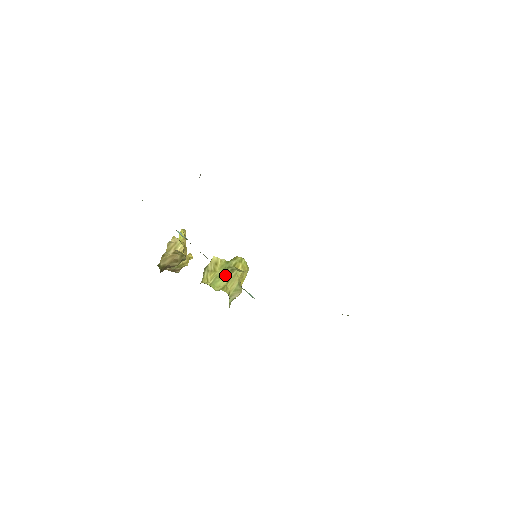
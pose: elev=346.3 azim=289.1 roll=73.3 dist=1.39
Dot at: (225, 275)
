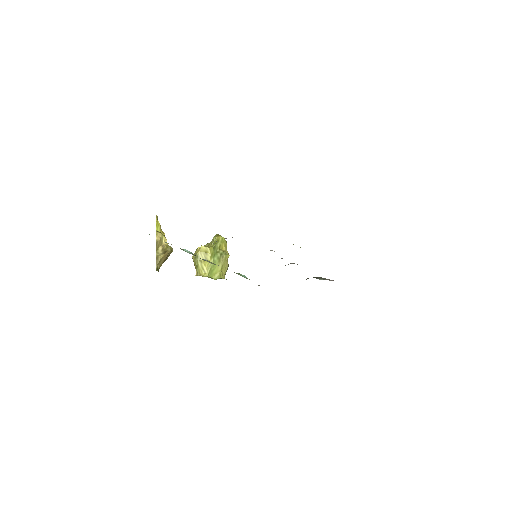
Dot at: (218, 263)
